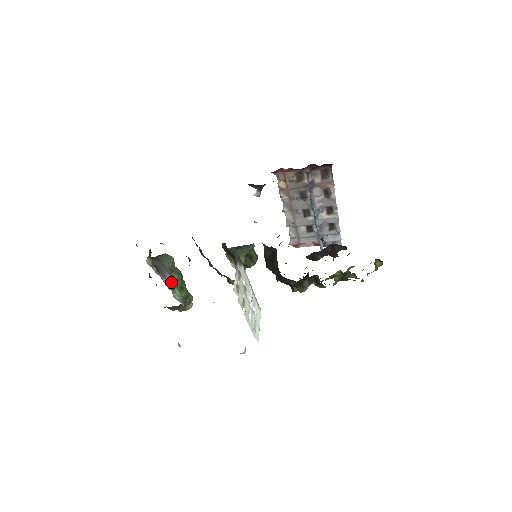
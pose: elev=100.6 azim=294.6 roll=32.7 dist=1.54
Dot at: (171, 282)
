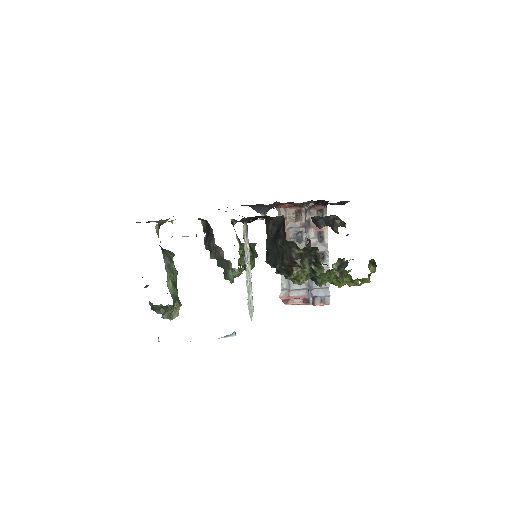
Dot at: (169, 267)
